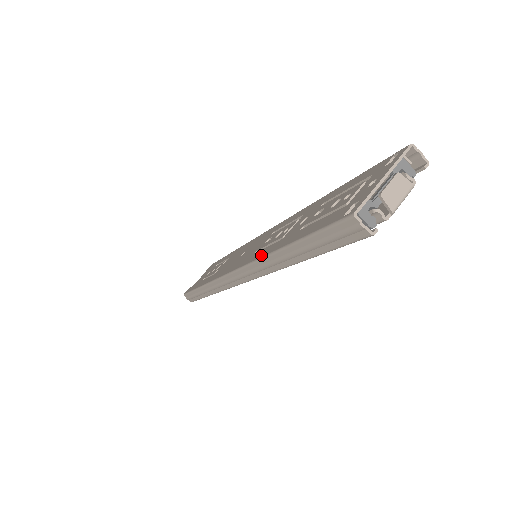
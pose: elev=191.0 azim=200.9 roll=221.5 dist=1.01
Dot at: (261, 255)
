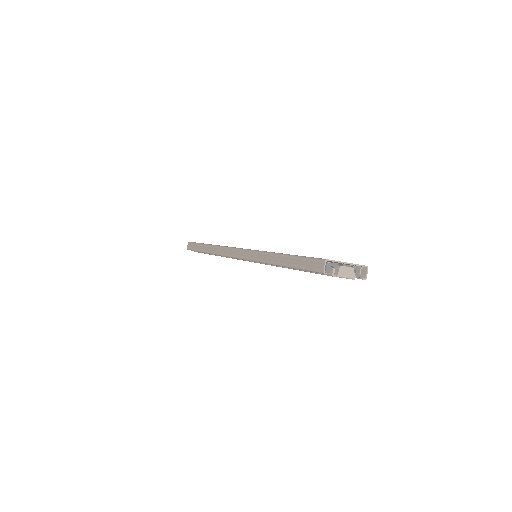
Dot at: occluded
